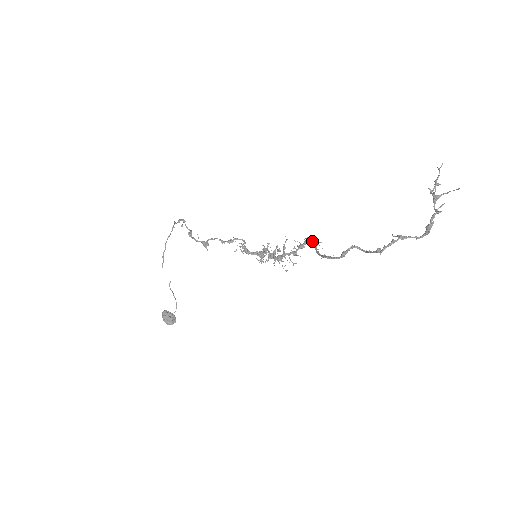
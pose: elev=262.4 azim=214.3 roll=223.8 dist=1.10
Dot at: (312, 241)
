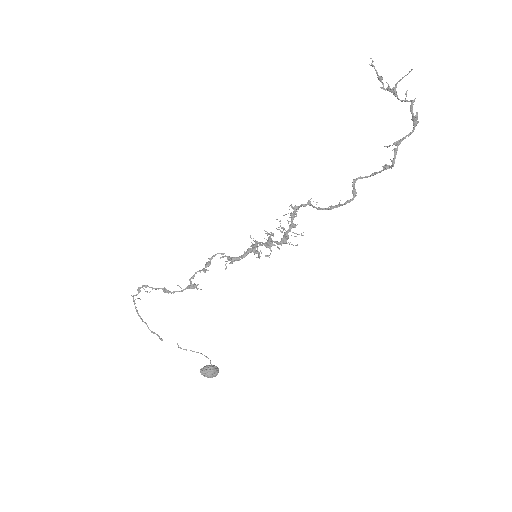
Dot at: (302, 204)
